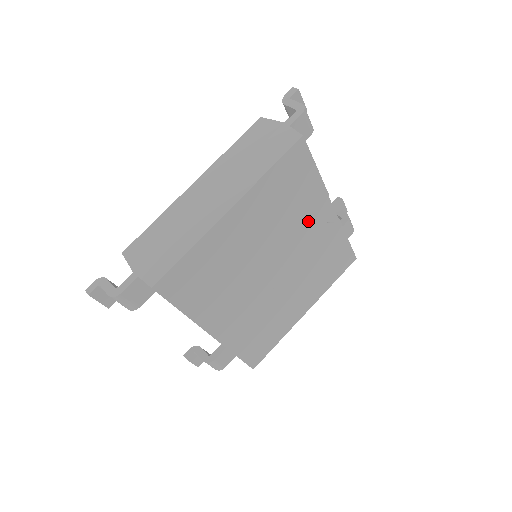
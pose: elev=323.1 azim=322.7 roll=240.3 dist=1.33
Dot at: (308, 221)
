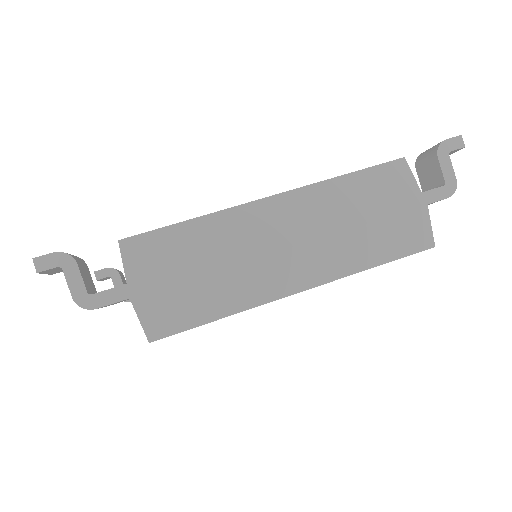
Dot at: occluded
